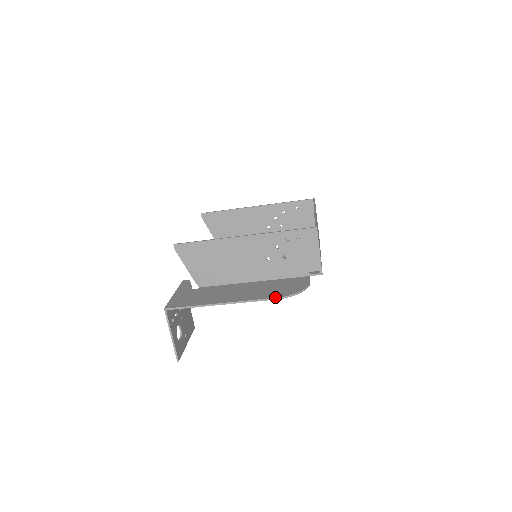
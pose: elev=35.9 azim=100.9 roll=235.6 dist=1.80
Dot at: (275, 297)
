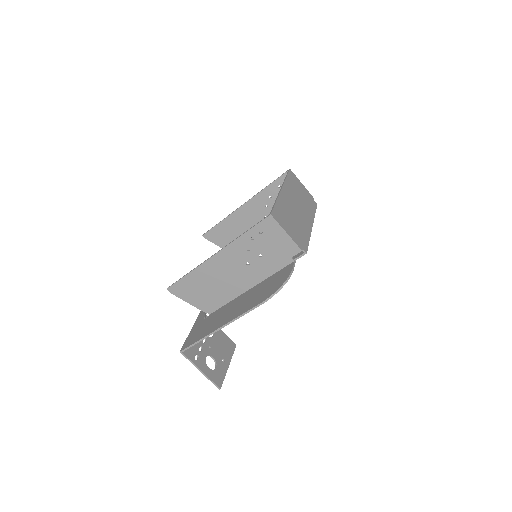
Dot at: (260, 303)
